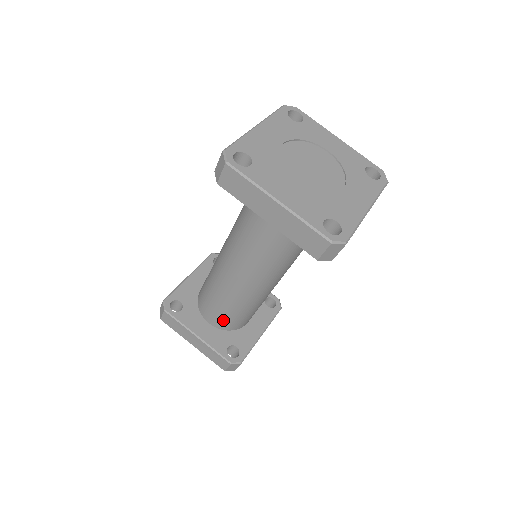
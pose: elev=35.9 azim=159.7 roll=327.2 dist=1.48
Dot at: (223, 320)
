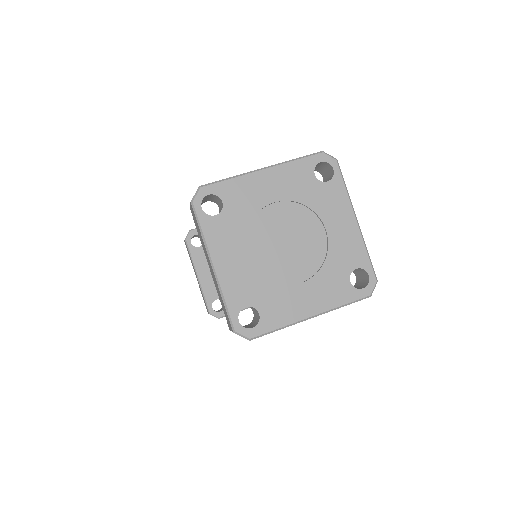
Dot at: occluded
